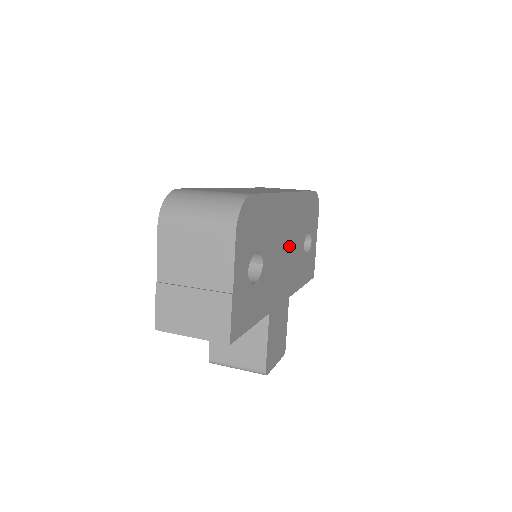
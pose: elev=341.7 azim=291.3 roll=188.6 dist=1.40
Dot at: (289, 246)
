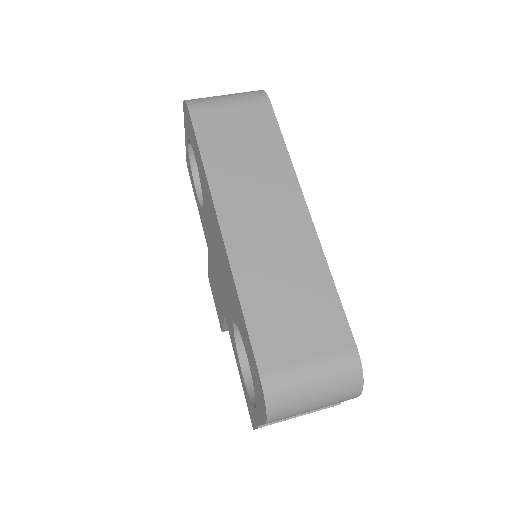
Dot at: occluded
